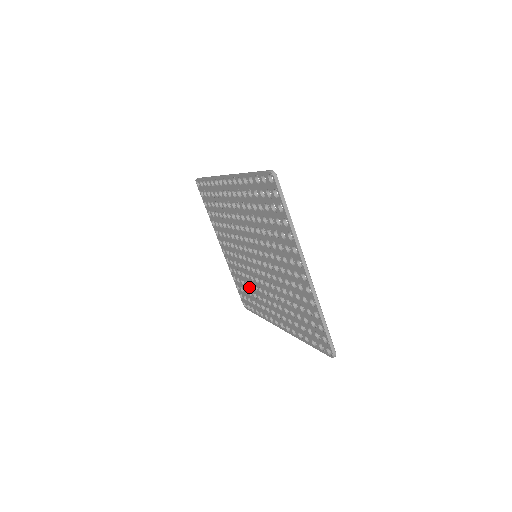
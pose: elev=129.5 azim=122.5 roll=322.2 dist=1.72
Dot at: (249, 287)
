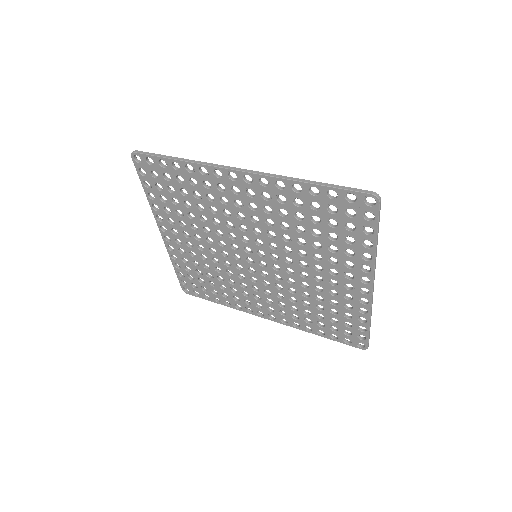
Dot at: (214, 278)
